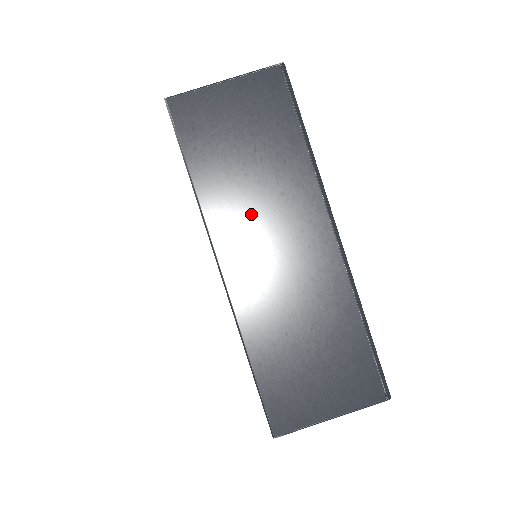
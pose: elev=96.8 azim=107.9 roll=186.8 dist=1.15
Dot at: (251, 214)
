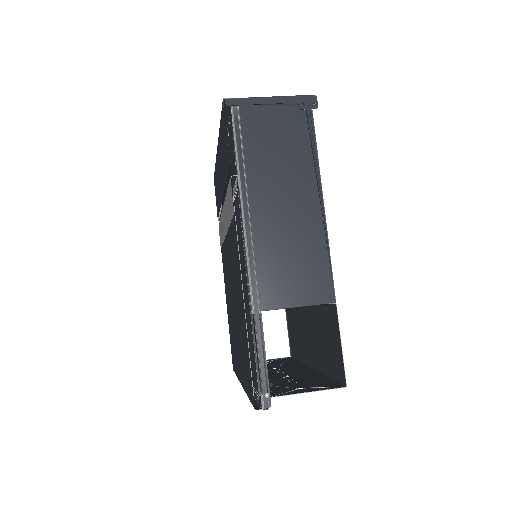
Dot at: occluded
